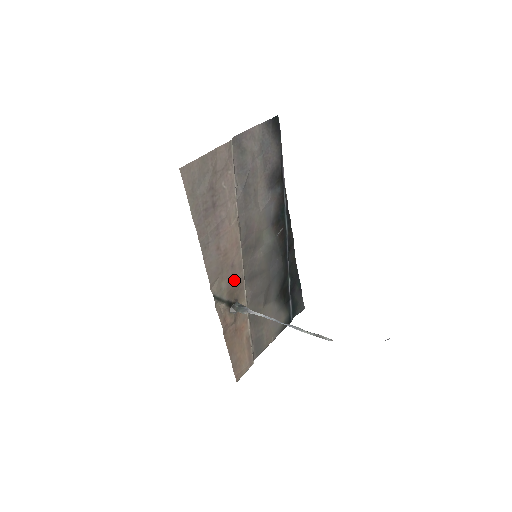
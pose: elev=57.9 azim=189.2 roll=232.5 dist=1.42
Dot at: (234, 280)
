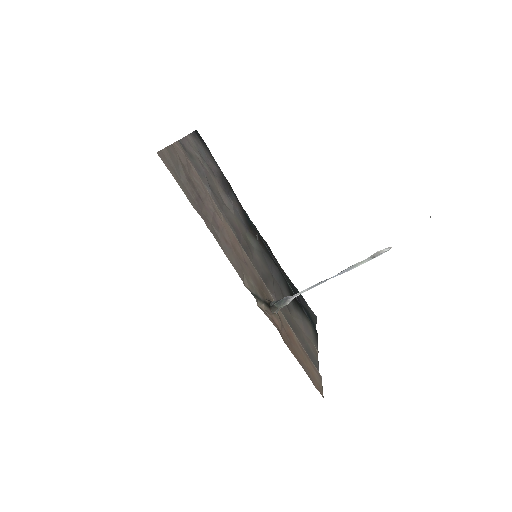
Dot at: (255, 279)
